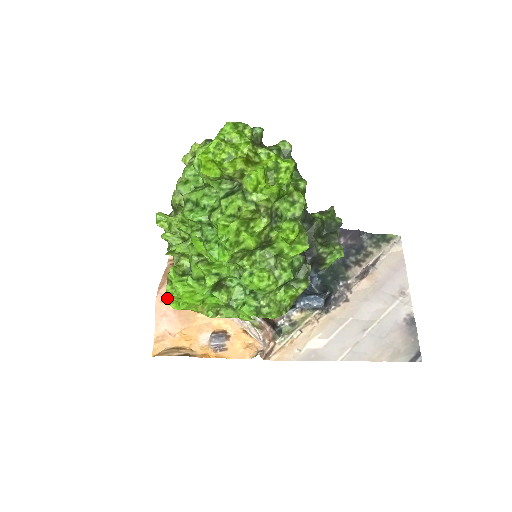
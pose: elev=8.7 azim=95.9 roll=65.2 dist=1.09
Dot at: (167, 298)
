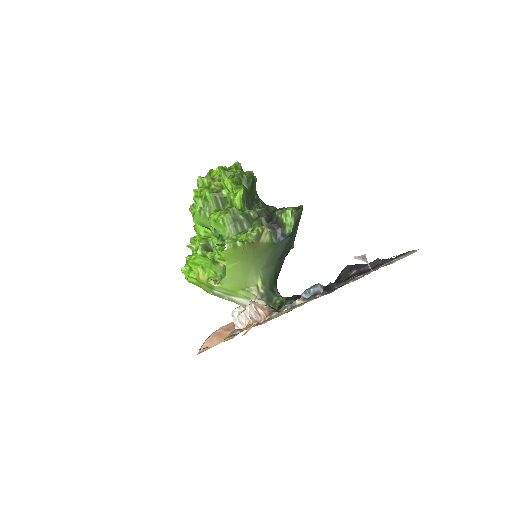
Dot at: (181, 268)
